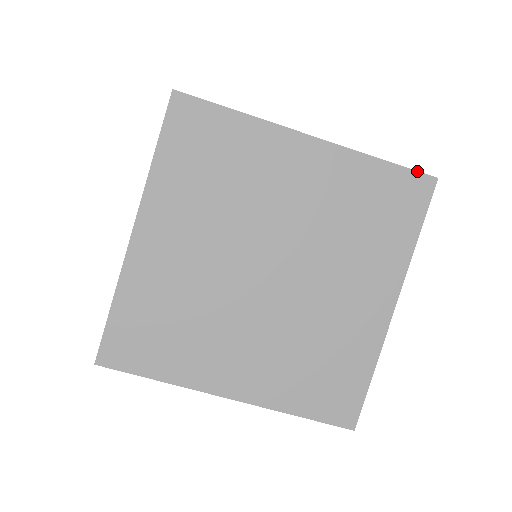
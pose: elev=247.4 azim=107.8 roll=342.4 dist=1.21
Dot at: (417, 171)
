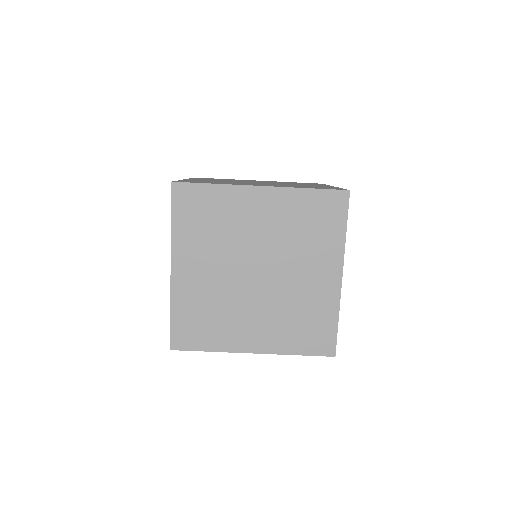
Dot at: (335, 190)
